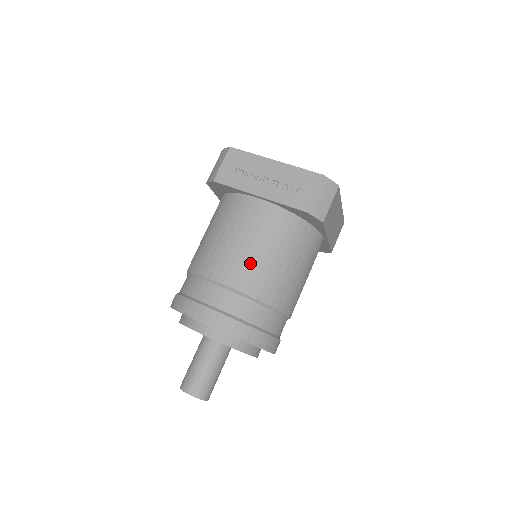
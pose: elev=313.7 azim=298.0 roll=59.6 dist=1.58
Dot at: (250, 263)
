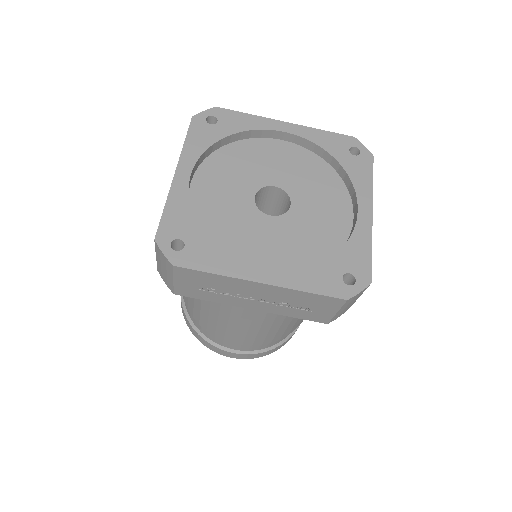
Dot at: (264, 334)
